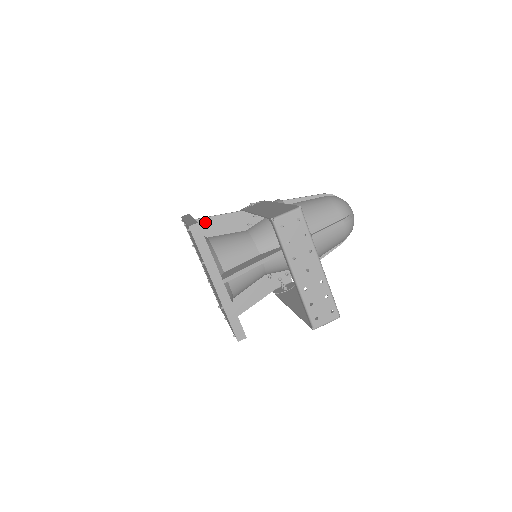
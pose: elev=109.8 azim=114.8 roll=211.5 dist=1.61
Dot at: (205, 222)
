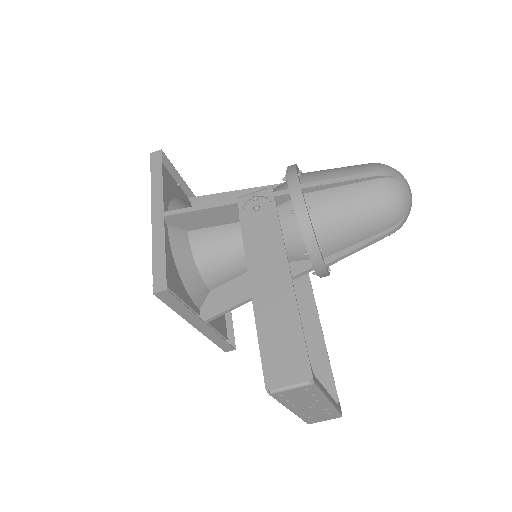
Dot at: (183, 217)
